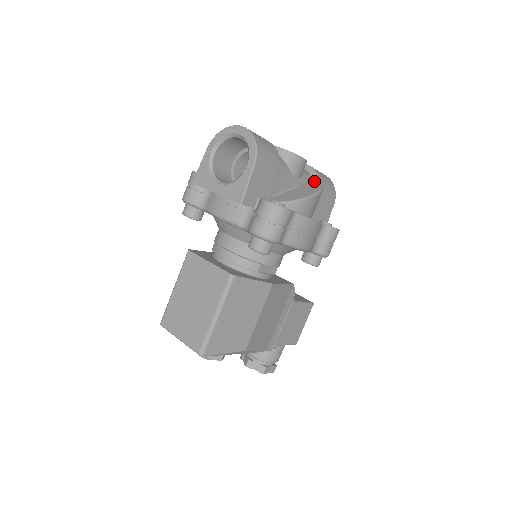
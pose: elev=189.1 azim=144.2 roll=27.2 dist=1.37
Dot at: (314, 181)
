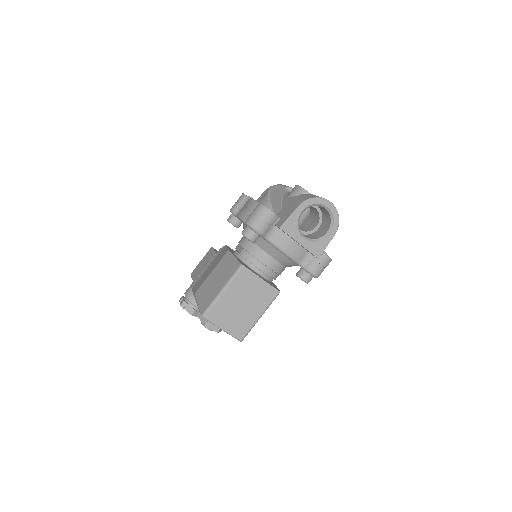
Dot at: occluded
